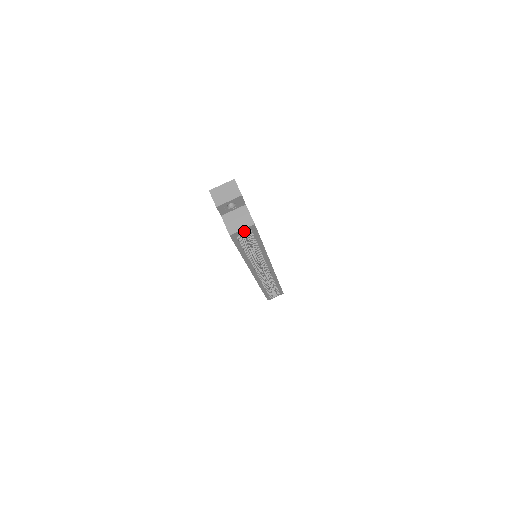
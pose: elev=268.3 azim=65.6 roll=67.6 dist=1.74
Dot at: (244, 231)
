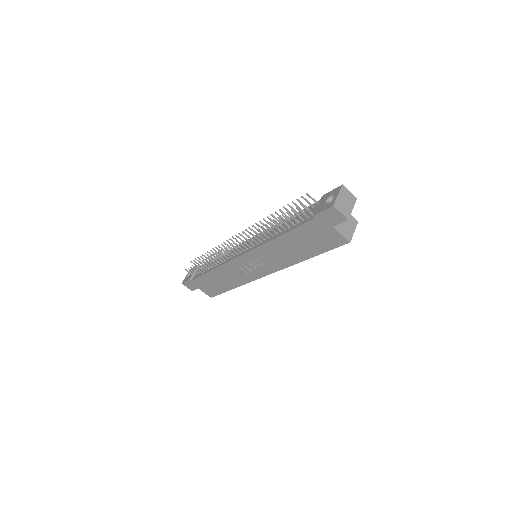
Dot at: occluded
